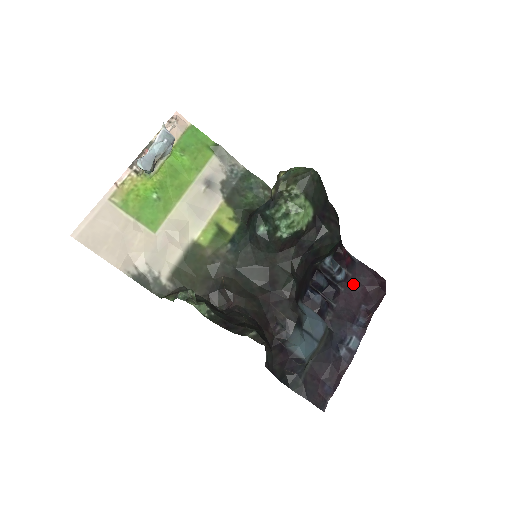
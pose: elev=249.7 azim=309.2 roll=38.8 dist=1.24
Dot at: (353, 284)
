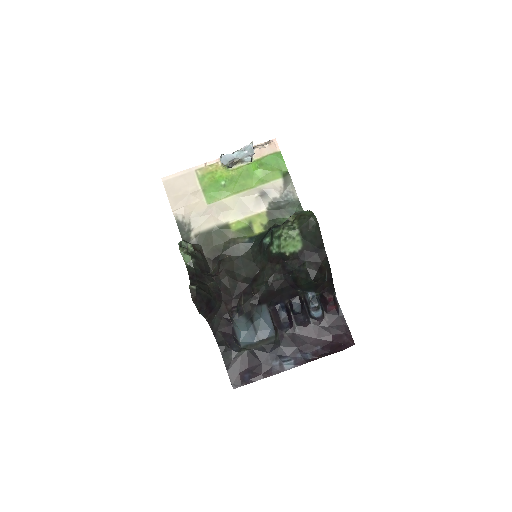
Dot at: (324, 327)
